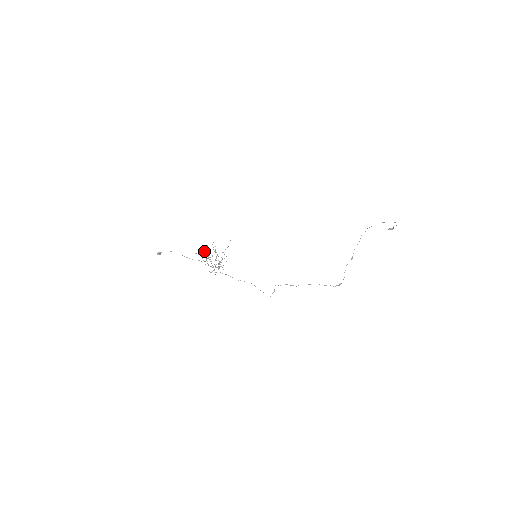
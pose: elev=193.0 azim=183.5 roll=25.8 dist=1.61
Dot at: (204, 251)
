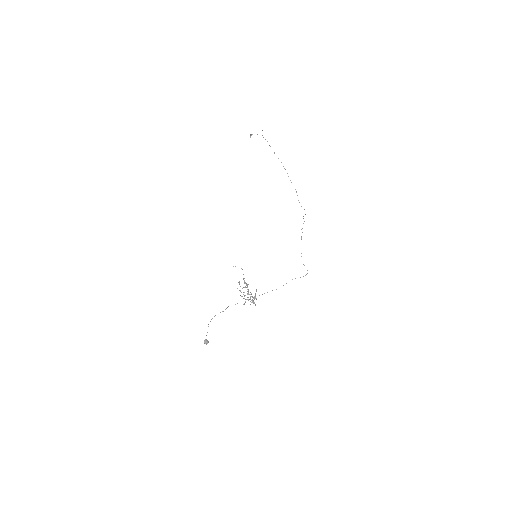
Dot at: (253, 297)
